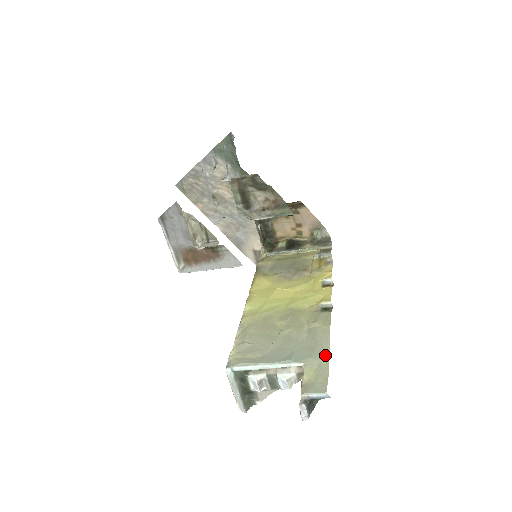
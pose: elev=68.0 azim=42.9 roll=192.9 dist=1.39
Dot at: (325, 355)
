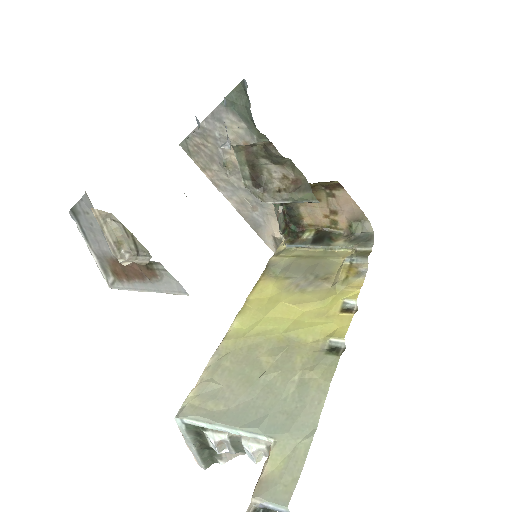
Dot at: (308, 433)
